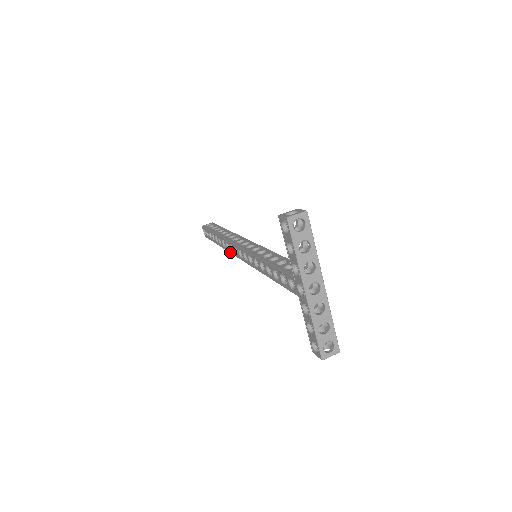
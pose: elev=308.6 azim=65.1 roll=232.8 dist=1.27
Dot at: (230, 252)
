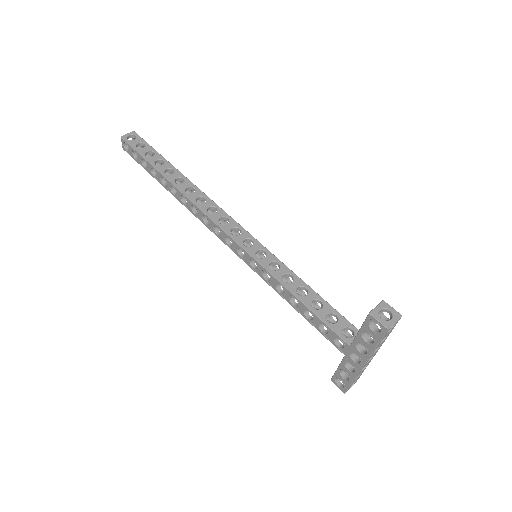
Dot at: occluded
